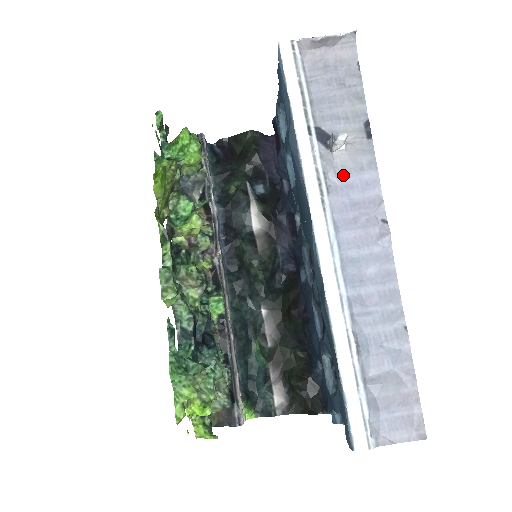
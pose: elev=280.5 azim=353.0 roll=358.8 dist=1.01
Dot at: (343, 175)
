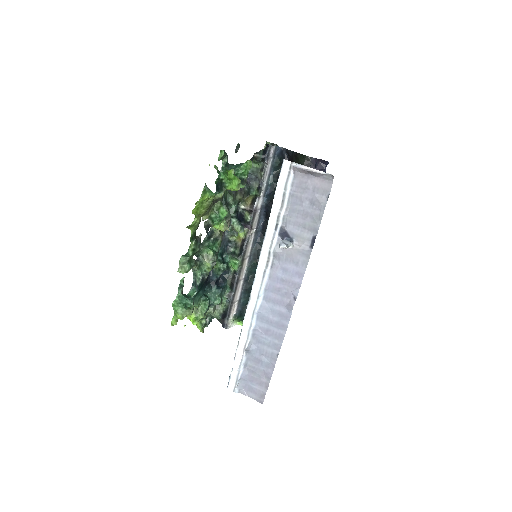
Dot at: (285, 262)
